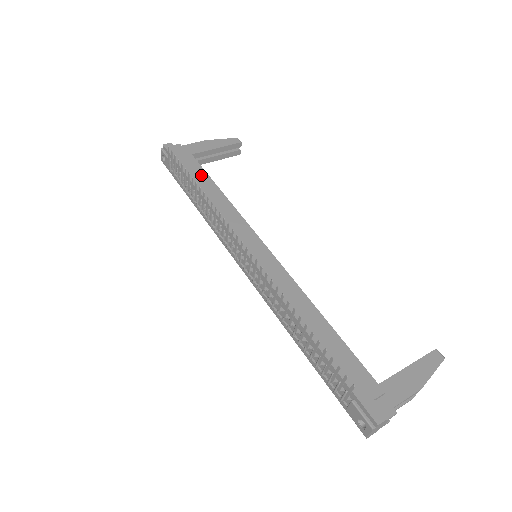
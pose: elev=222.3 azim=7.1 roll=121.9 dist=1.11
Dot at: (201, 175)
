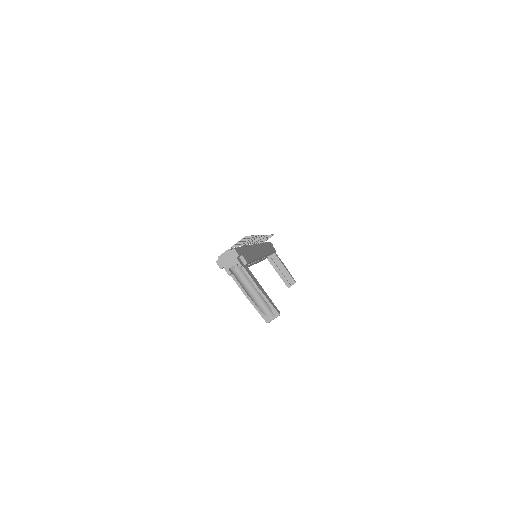
Dot at: (271, 249)
